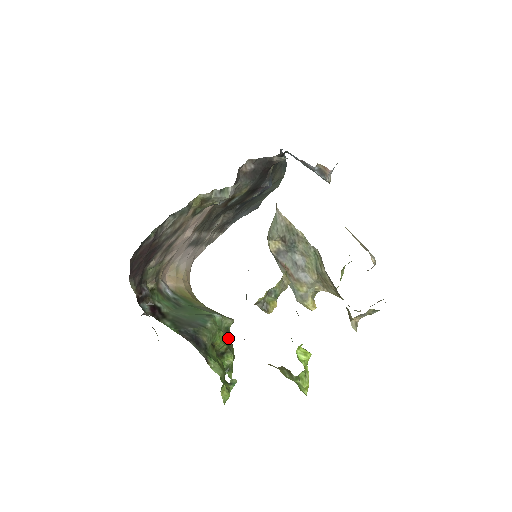
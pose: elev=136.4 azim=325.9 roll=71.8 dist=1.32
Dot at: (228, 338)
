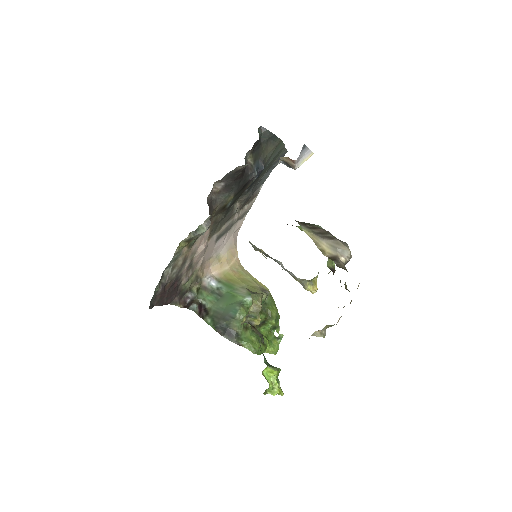
Dot at: (267, 307)
